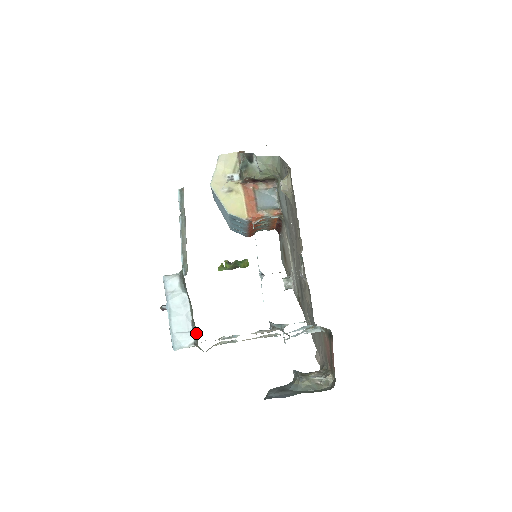
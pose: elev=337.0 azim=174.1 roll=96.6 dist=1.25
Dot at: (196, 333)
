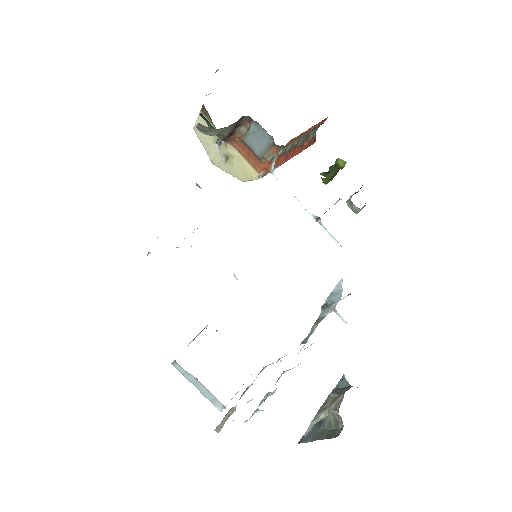
Dot at: occluded
